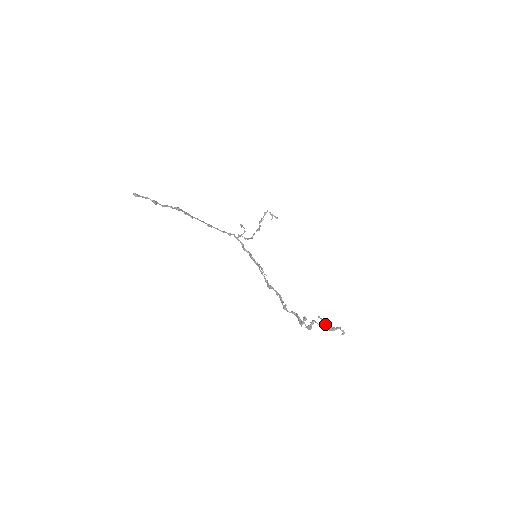
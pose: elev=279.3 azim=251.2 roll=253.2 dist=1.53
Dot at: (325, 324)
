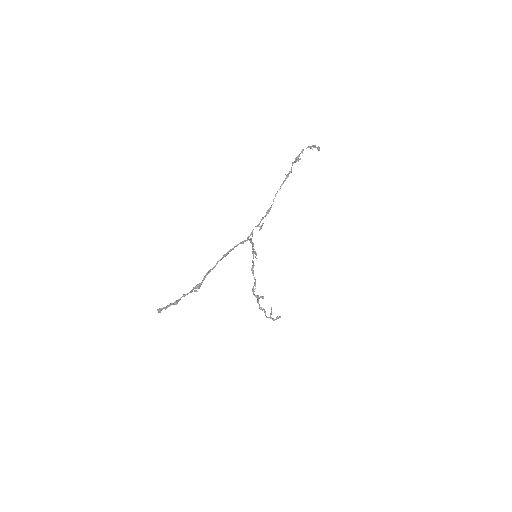
Dot at: occluded
